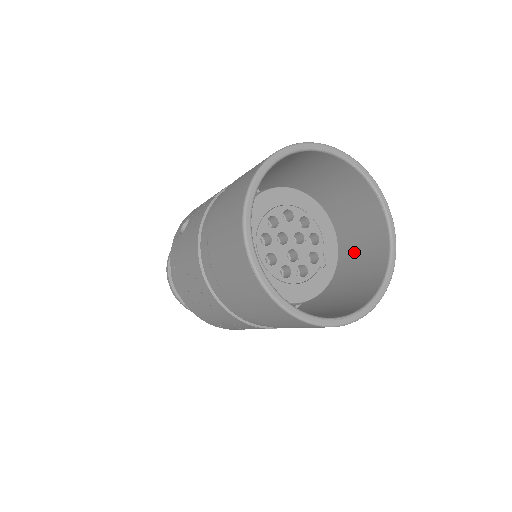
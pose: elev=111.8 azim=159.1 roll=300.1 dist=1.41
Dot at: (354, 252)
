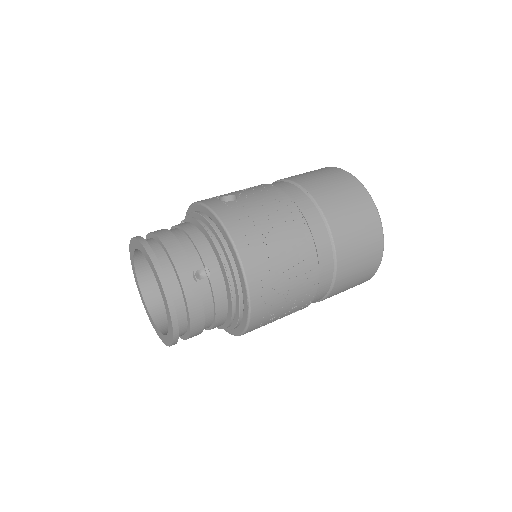
Dot at: occluded
